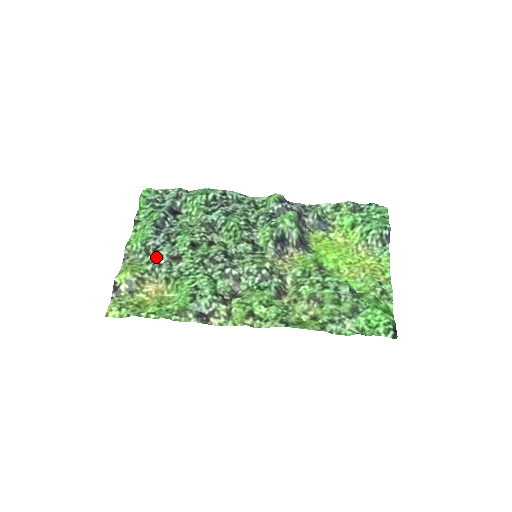
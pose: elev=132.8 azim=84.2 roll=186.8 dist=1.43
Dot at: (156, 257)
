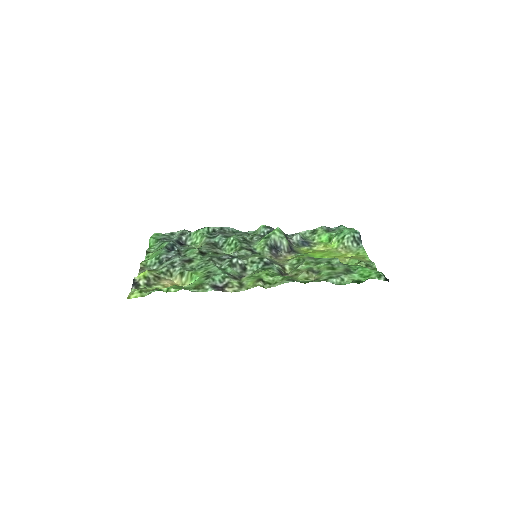
Dot at: (170, 263)
